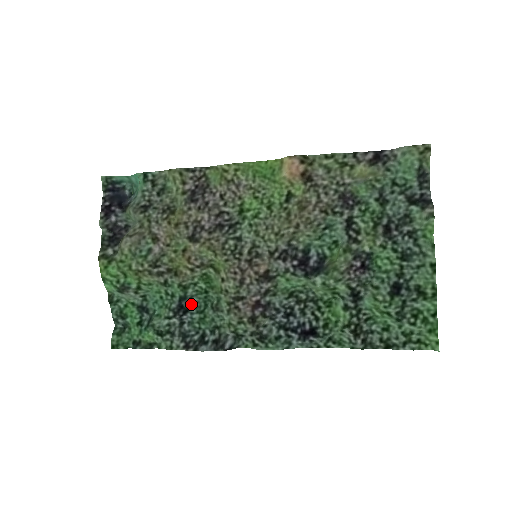
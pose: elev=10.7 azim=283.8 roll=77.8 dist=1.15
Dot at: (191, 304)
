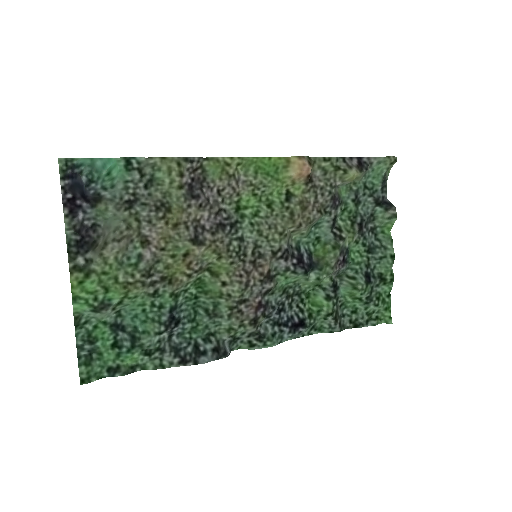
Dot at: (181, 313)
